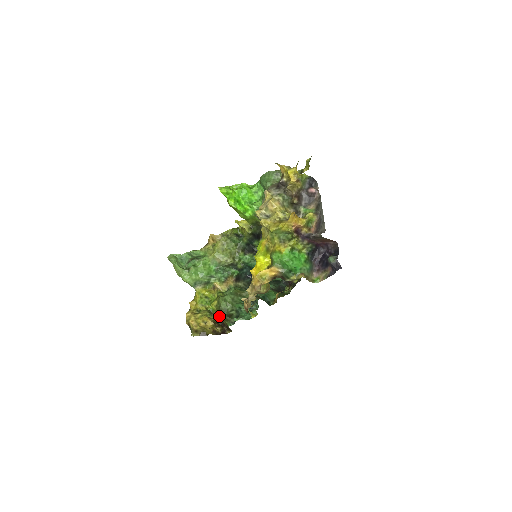
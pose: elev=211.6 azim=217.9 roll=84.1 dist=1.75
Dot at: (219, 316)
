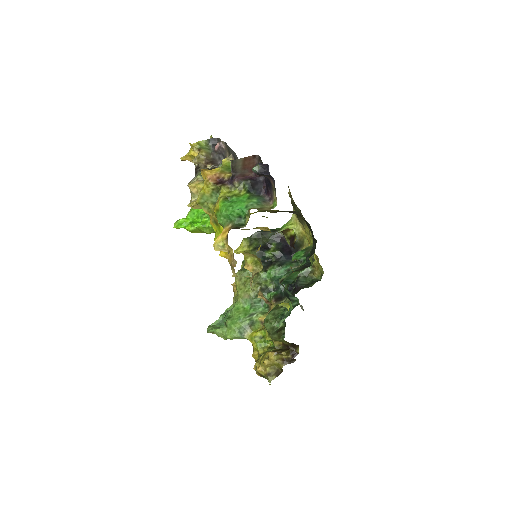
Dot at: (276, 342)
